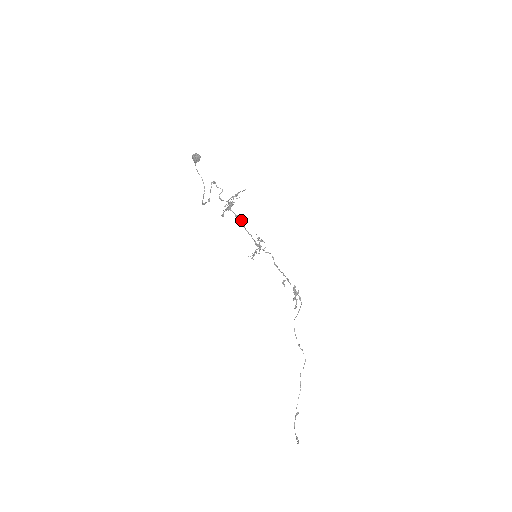
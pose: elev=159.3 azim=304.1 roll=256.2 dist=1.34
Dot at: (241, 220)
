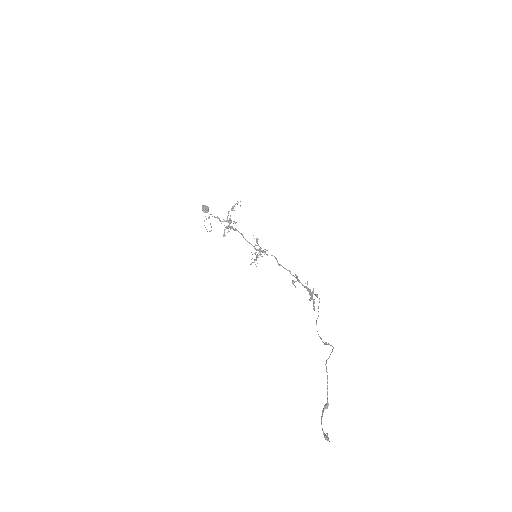
Dot at: occluded
